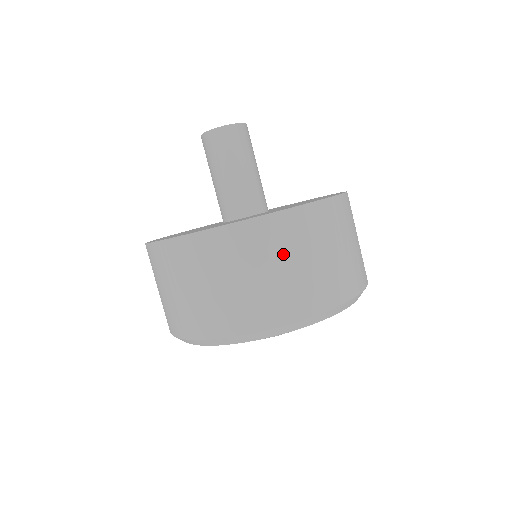
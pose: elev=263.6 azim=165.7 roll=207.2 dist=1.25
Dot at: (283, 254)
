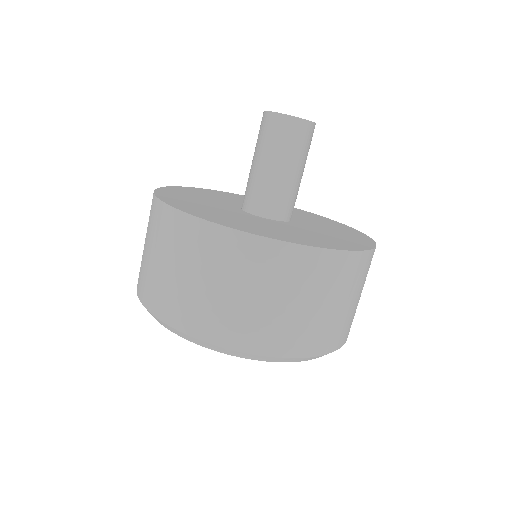
Dot at: (168, 251)
